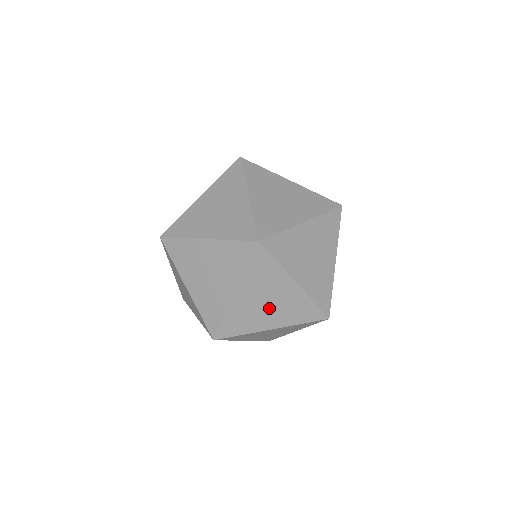
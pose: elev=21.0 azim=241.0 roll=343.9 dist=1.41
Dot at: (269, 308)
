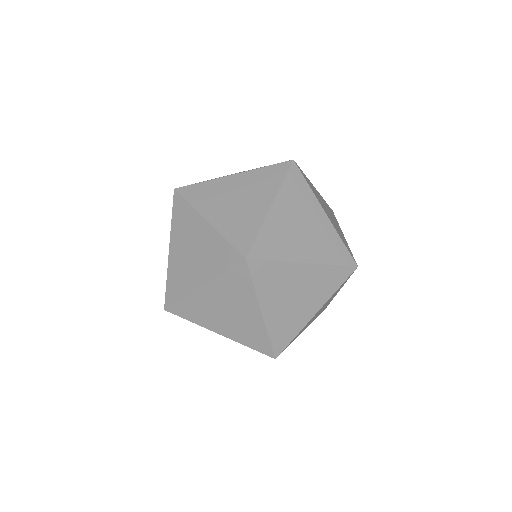
Dot at: (226, 317)
